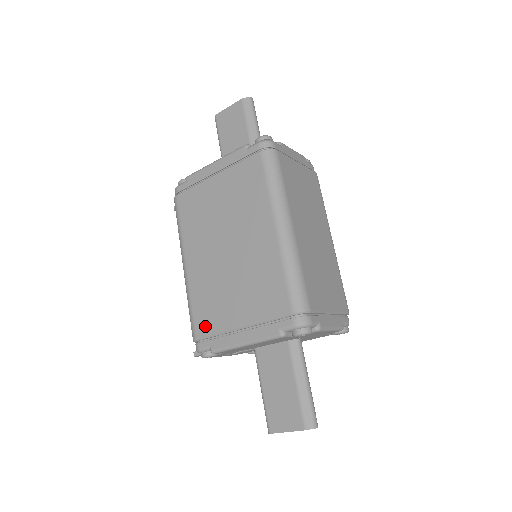
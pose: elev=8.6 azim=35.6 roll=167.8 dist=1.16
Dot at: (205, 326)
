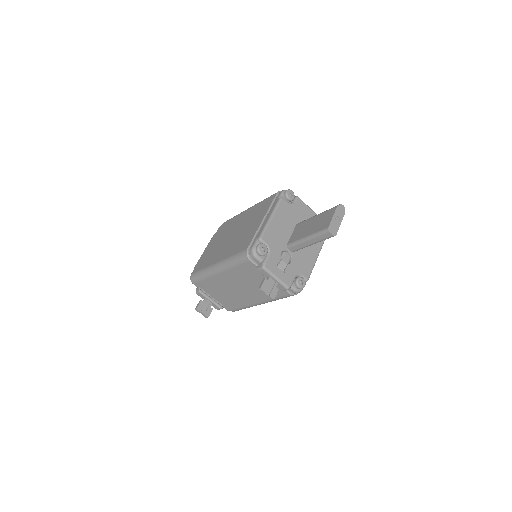
Dot at: (247, 243)
